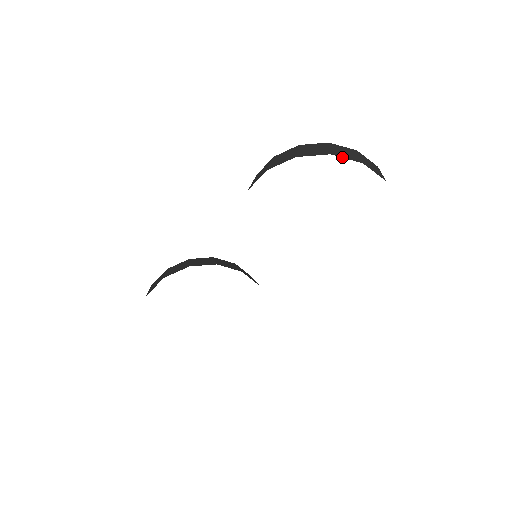
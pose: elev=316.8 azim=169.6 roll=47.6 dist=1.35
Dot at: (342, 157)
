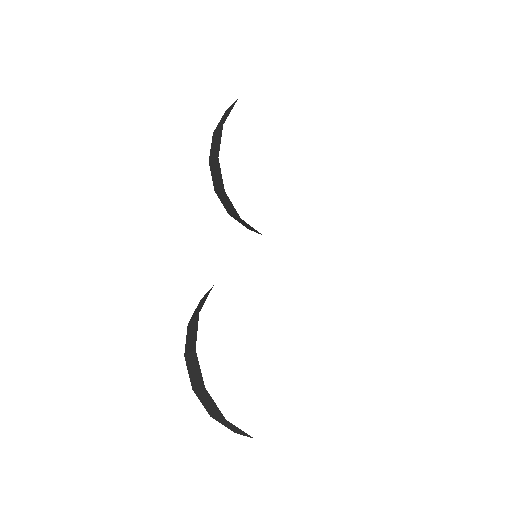
Dot at: occluded
